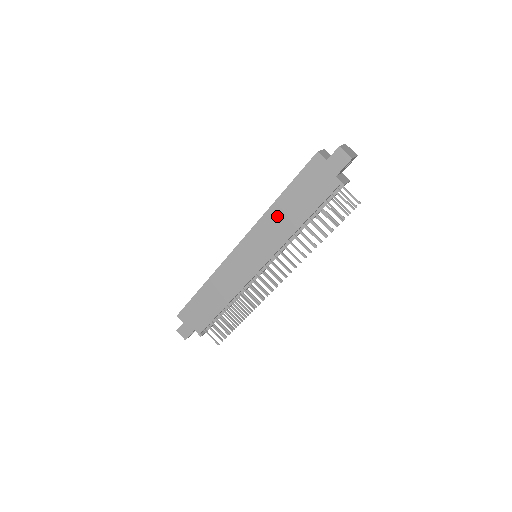
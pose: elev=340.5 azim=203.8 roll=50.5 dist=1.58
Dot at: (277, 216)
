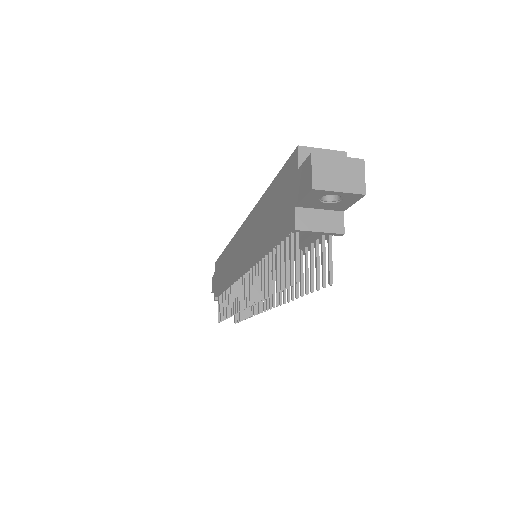
Dot at: (259, 218)
